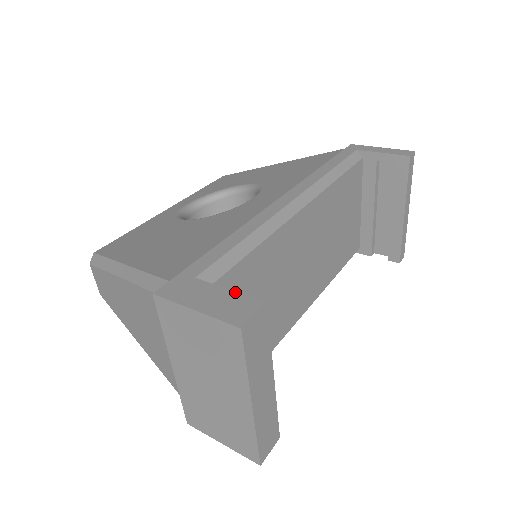
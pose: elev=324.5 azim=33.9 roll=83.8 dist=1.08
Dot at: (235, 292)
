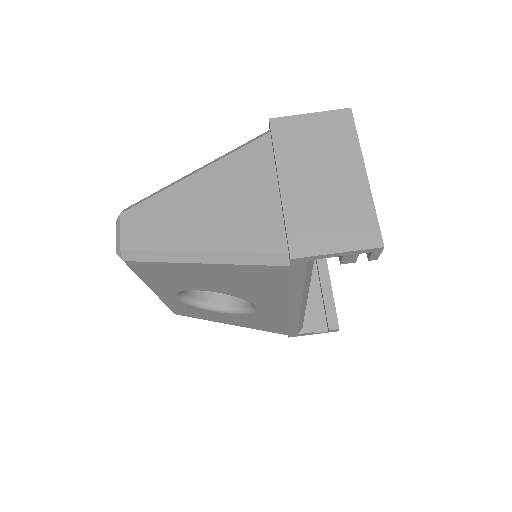
Dot at: occluded
